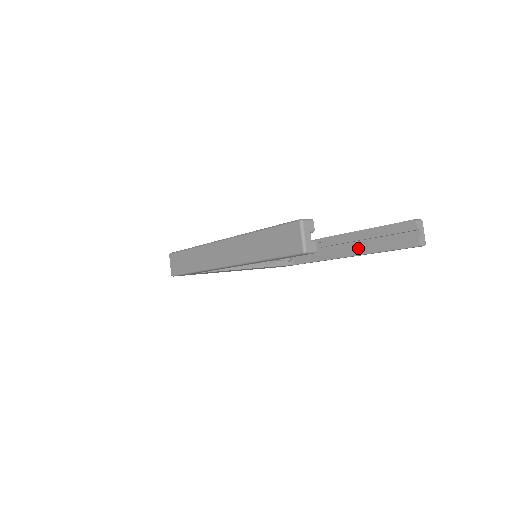
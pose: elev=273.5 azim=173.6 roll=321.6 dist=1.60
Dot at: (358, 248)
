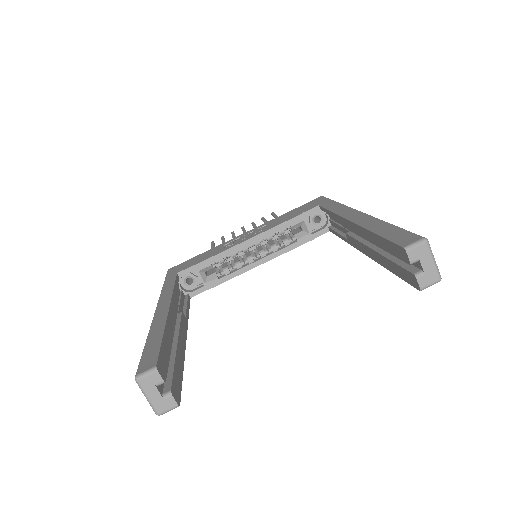
Dot at: (367, 249)
